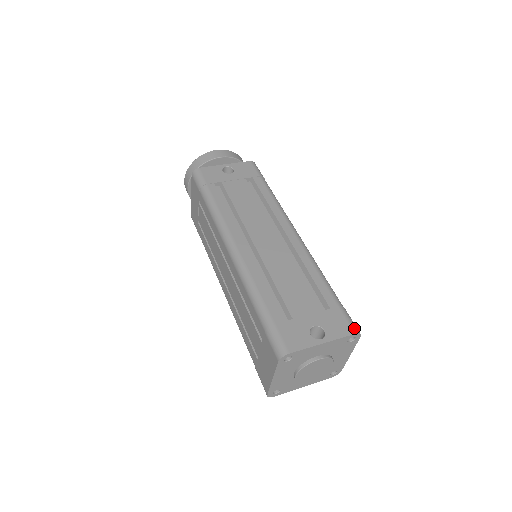
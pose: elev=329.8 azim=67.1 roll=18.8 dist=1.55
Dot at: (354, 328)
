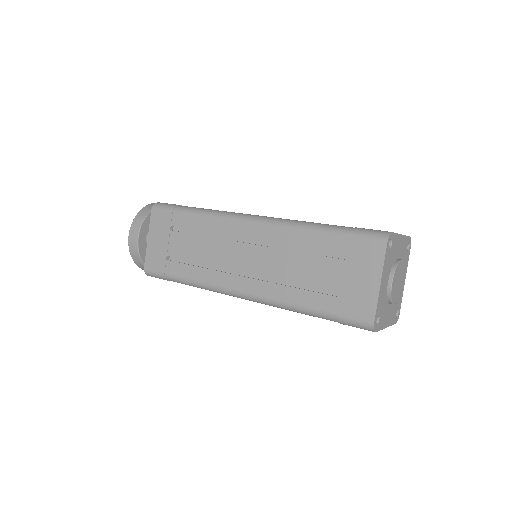
Dot at: occluded
